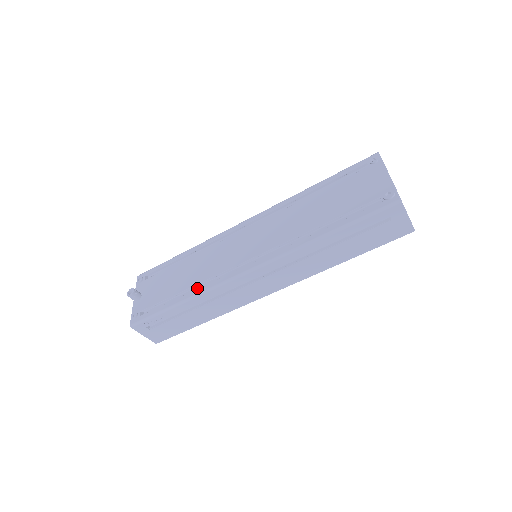
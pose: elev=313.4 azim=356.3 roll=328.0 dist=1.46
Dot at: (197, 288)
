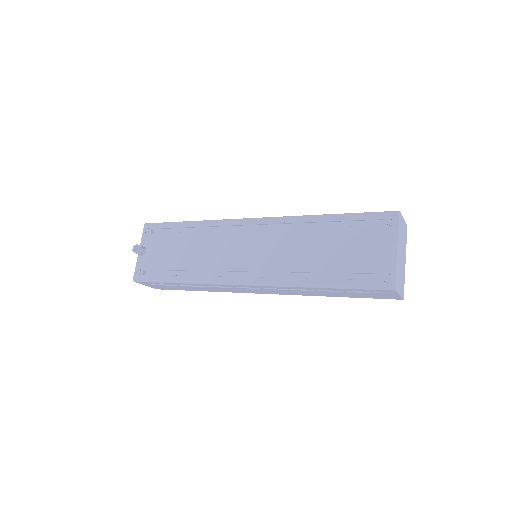
Dot at: (196, 271)
